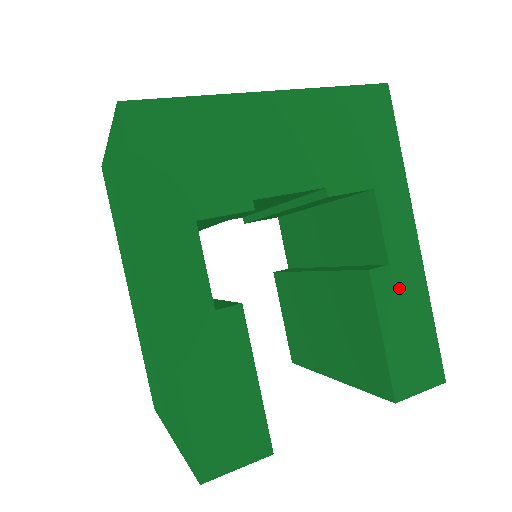
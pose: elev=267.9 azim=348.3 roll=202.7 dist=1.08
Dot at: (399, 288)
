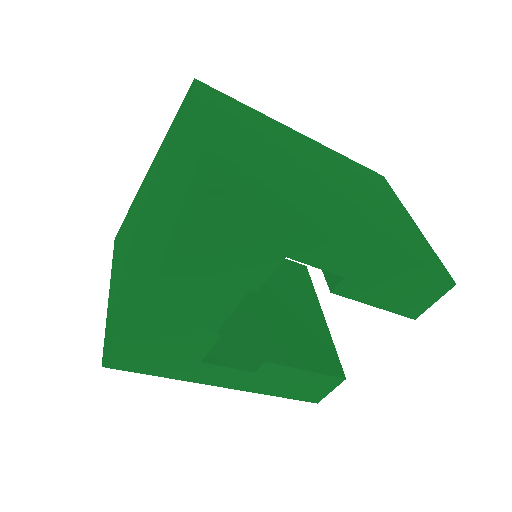
Dot at: (366, 280)
